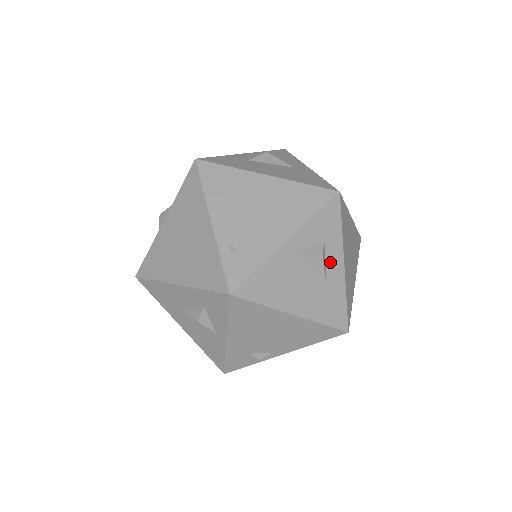
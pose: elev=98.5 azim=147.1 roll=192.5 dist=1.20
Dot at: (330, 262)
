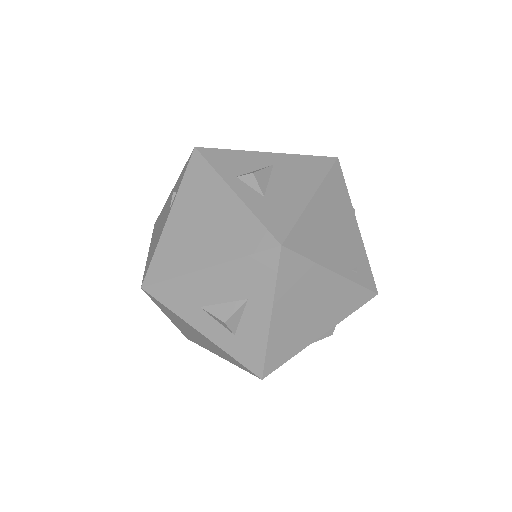
Dot at: occluded
